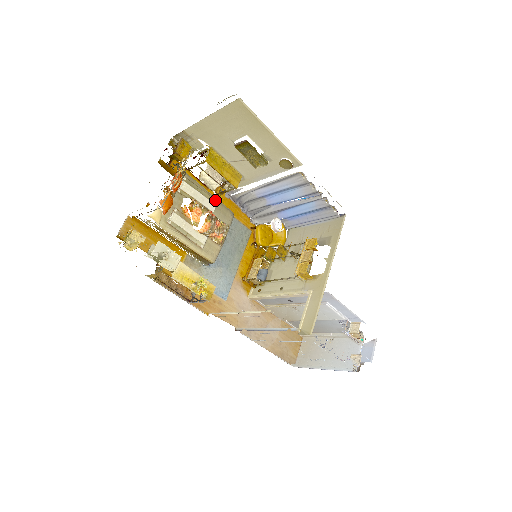
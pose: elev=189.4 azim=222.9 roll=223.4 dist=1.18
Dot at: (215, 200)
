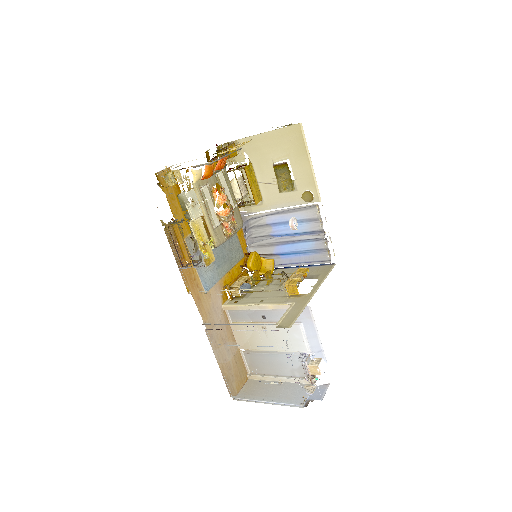
Dot at: (236, 203)
